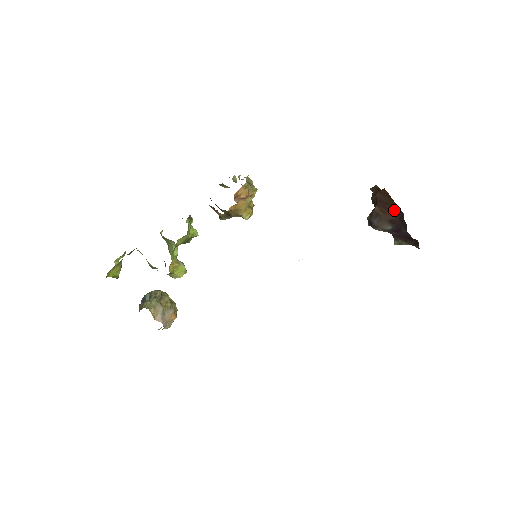
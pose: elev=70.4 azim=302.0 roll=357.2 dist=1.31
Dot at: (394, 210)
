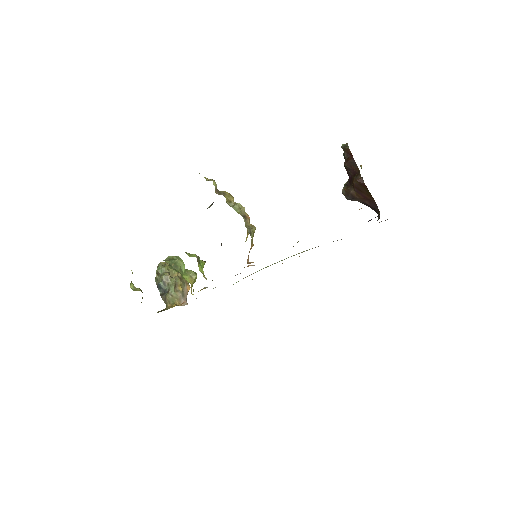
Dot at: (369, 199)
